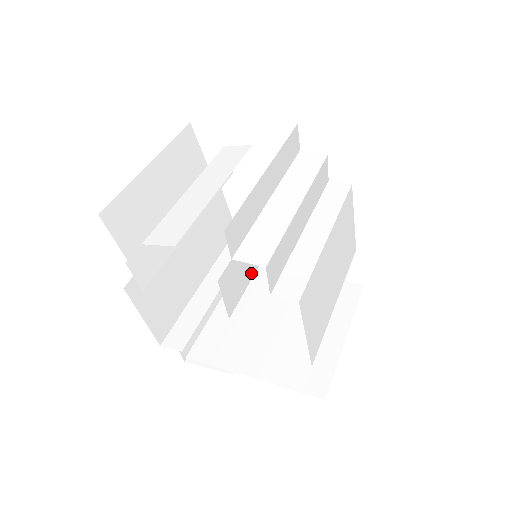
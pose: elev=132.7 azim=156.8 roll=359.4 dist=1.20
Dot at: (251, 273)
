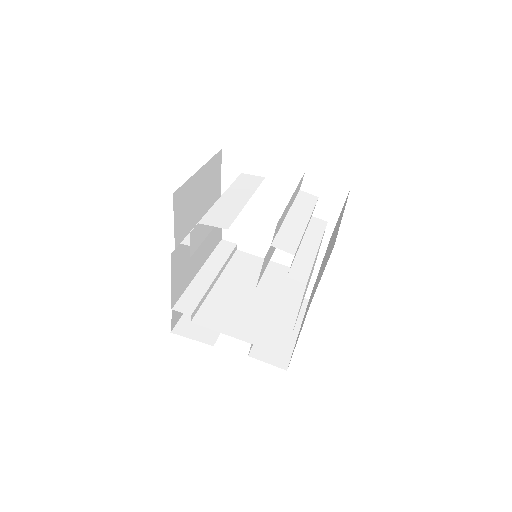
Dot at: (268, 262)
